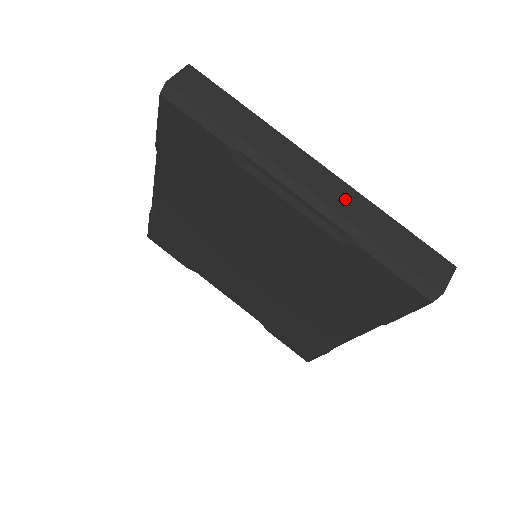
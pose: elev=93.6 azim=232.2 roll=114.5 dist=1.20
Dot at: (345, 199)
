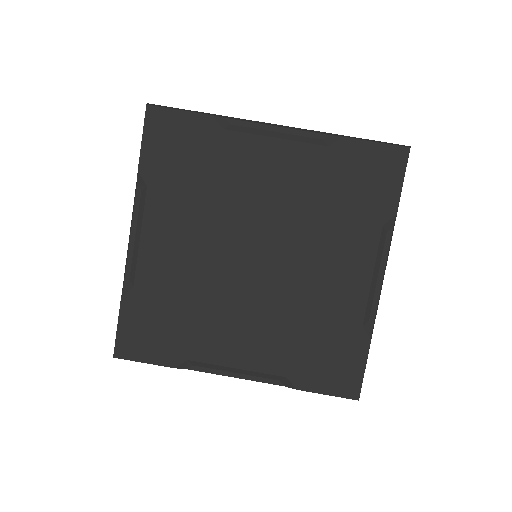
Dot at: occluded
